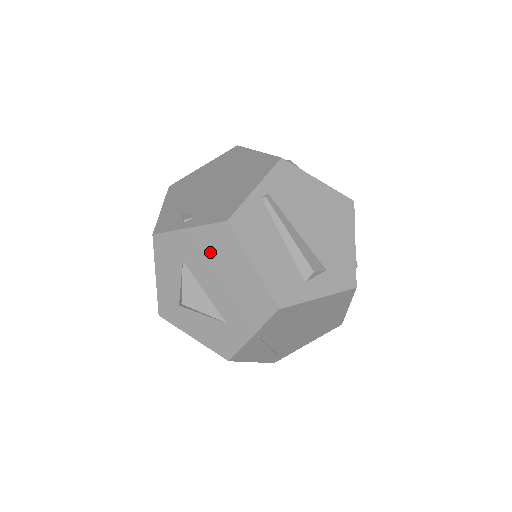
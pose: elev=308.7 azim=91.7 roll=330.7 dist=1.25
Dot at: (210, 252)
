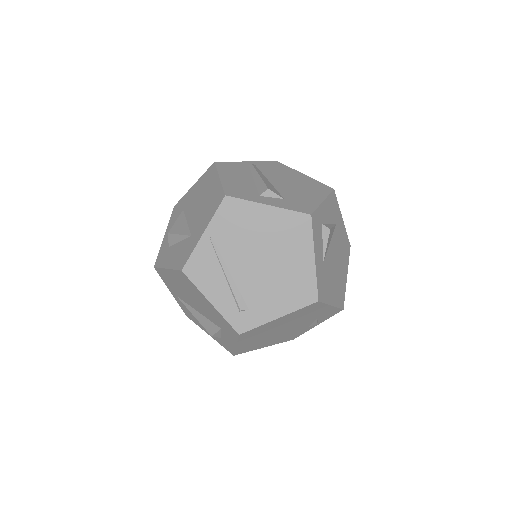
Dot at: (199, 190)
